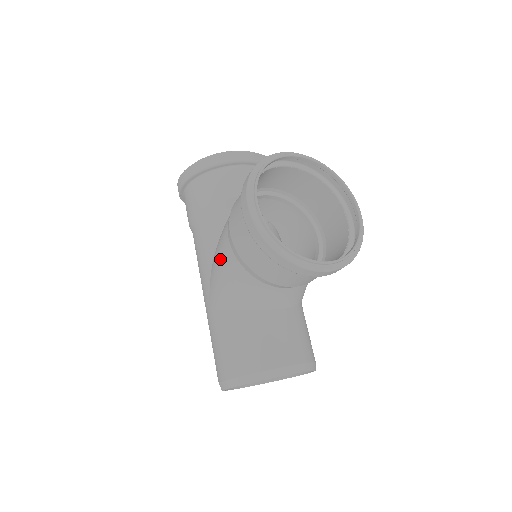
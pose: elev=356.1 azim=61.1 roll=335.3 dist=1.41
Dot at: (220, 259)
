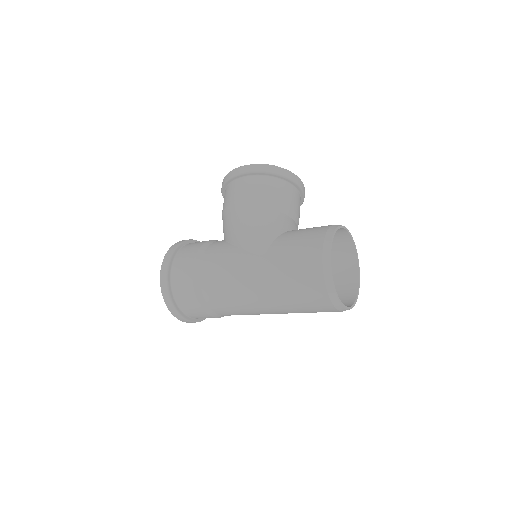
Dot at: (243, 225)
